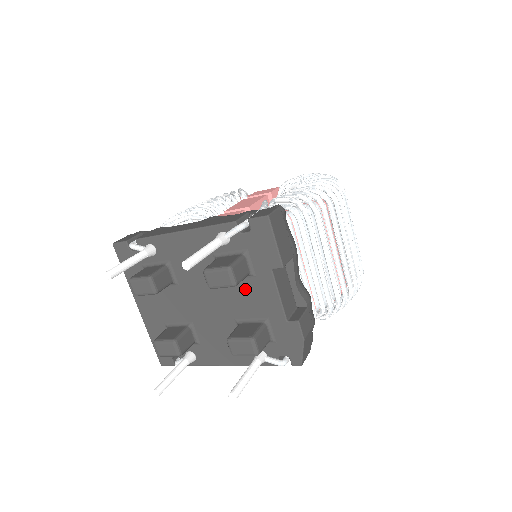
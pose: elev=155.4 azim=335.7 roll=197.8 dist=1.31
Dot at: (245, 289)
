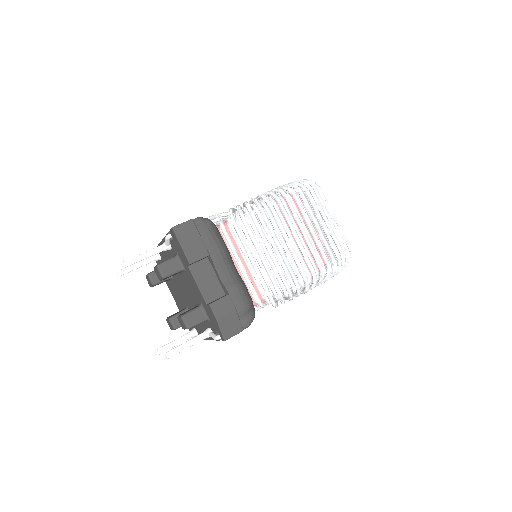
Dot at: (188, 281)
